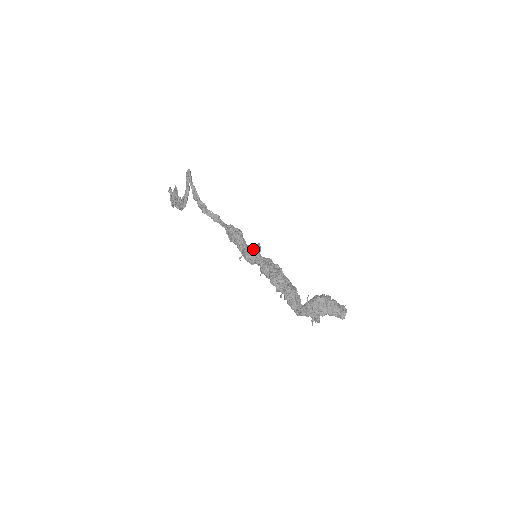
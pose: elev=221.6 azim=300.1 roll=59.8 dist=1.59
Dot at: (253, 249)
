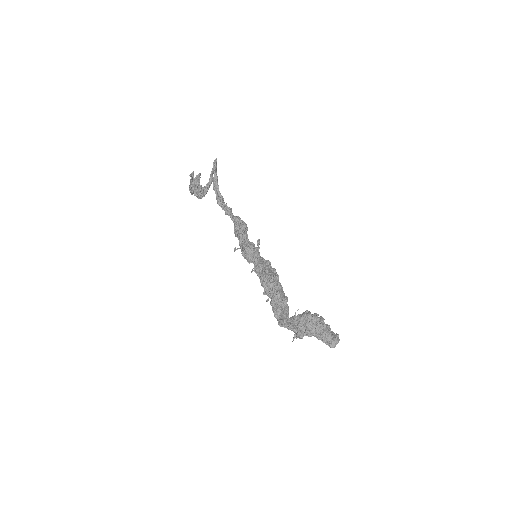
Dot at: (254, 246)
